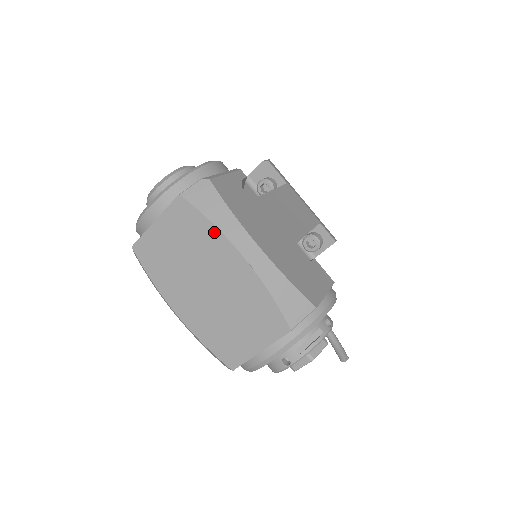
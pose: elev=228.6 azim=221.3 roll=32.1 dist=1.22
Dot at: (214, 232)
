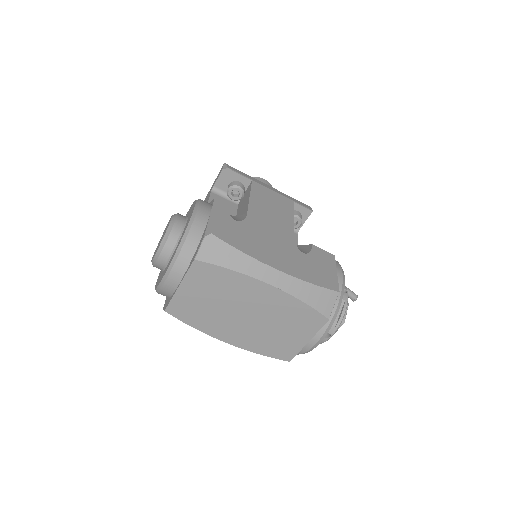
Dot at: (238, 276)
